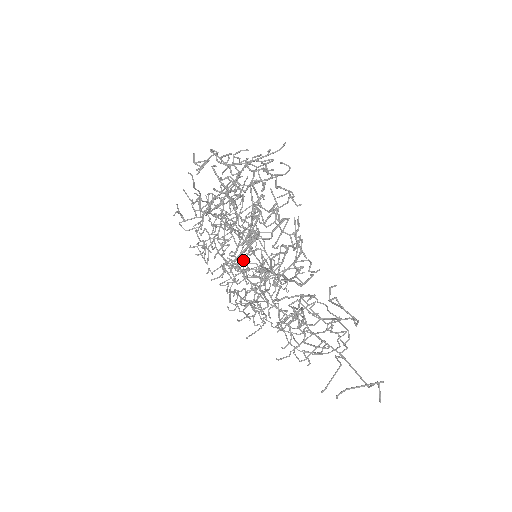
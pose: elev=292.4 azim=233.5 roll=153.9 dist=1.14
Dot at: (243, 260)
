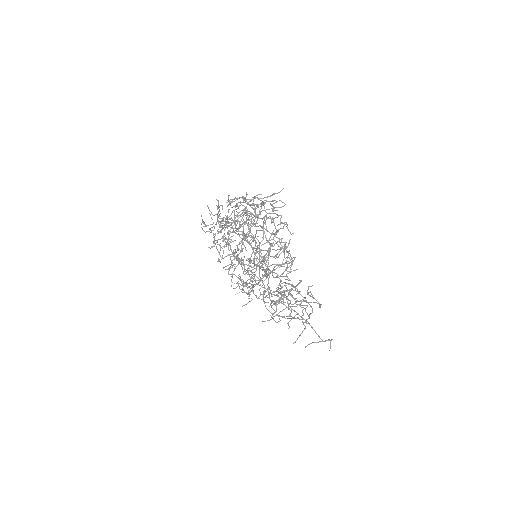
Dot at: (244, 256)
